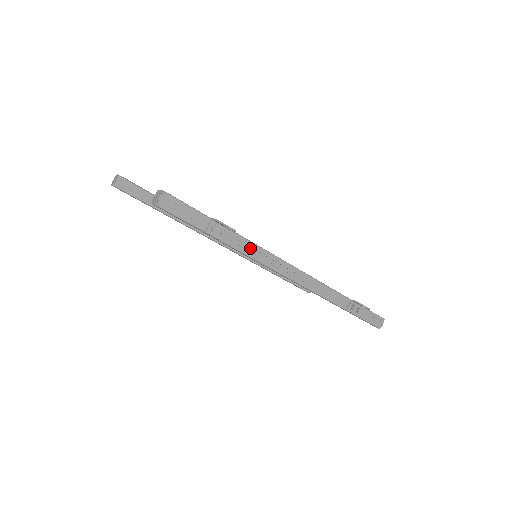
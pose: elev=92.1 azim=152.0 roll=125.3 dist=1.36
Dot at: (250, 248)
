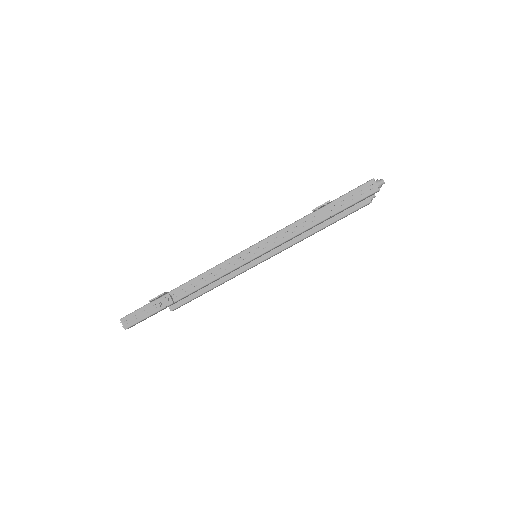
Dot at: (195, 284)
